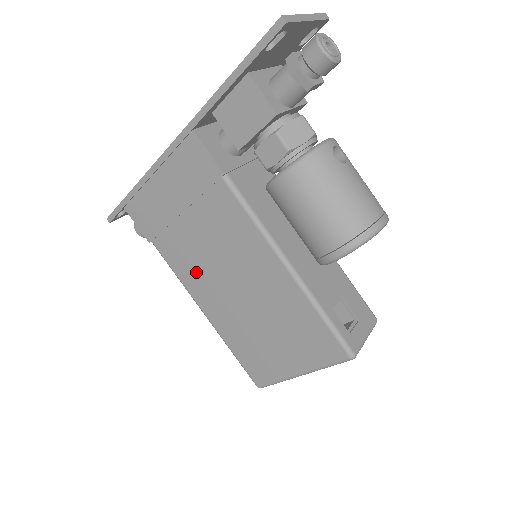
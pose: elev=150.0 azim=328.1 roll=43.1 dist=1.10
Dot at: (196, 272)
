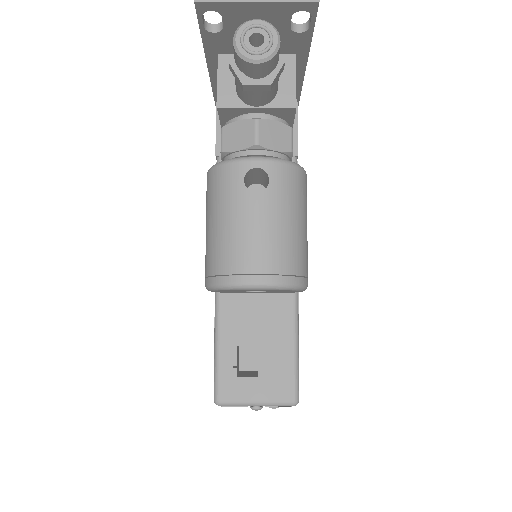
Dot at: occluded
